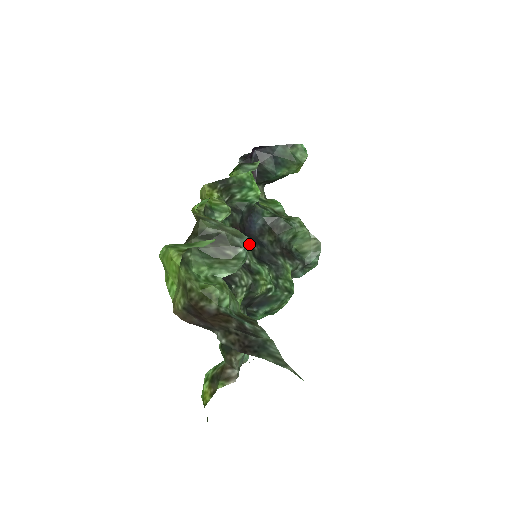
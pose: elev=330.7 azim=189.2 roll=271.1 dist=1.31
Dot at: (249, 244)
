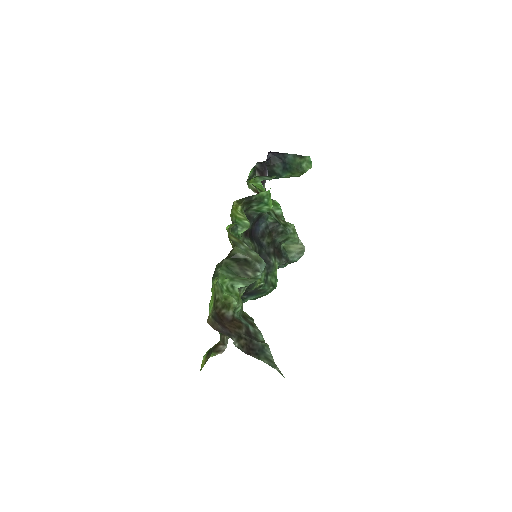
Dot at: (254, 248)
